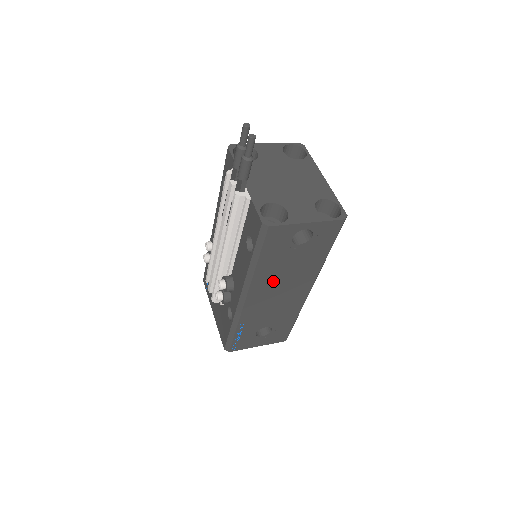
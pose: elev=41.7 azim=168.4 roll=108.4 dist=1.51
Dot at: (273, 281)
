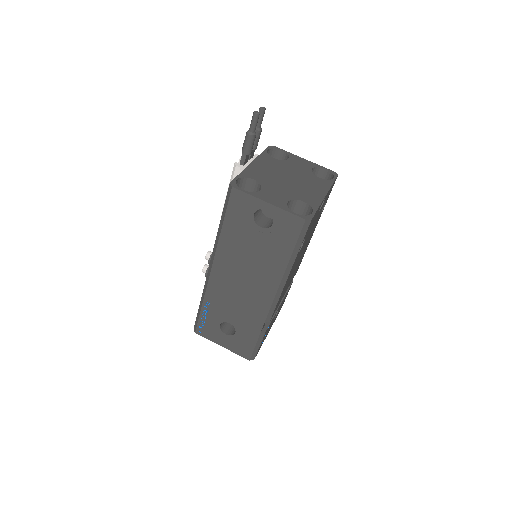
Dot at: (237, 261)
